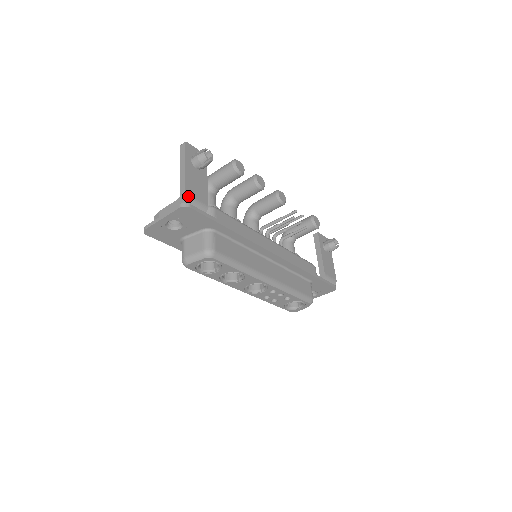
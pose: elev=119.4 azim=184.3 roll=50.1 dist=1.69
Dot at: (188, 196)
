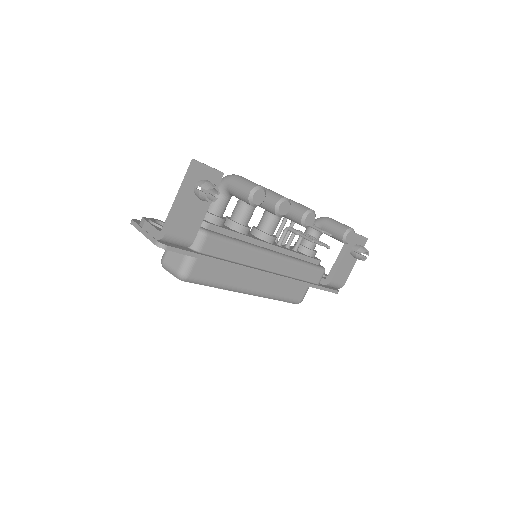
Dot at: (168, 236)
